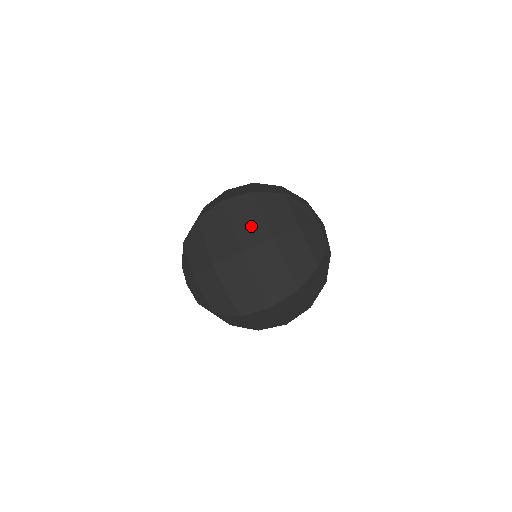
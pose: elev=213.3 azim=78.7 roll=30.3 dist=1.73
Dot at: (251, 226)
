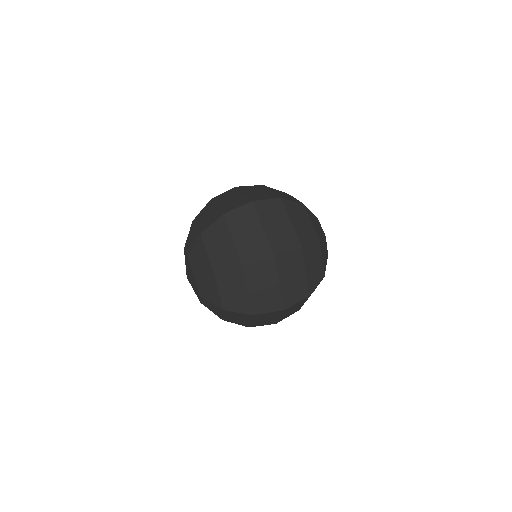
Dot at: (261, 194)
